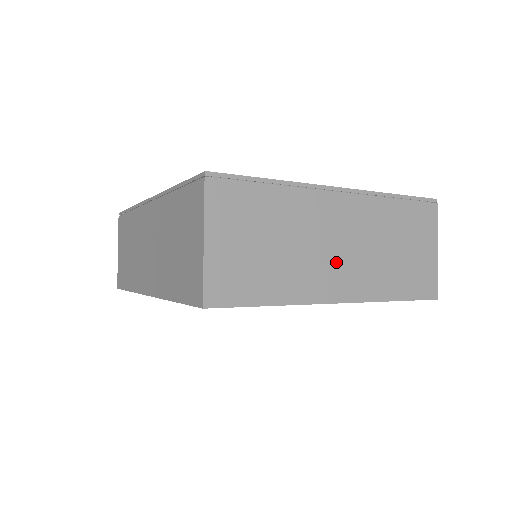
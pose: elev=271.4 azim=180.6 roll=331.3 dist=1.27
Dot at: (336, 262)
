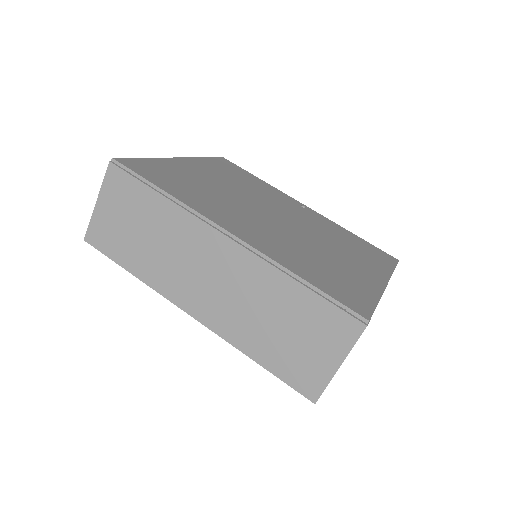
Dot at: occluded
